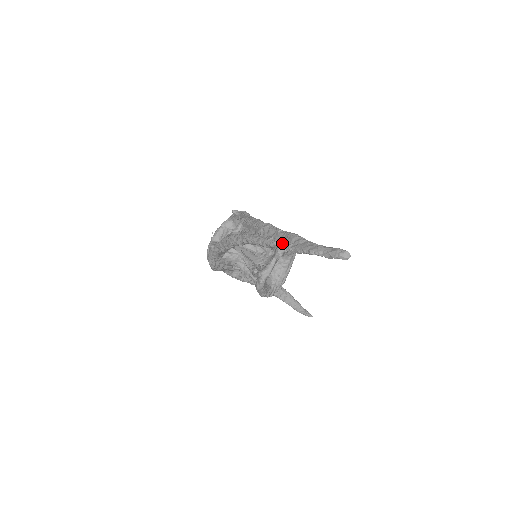
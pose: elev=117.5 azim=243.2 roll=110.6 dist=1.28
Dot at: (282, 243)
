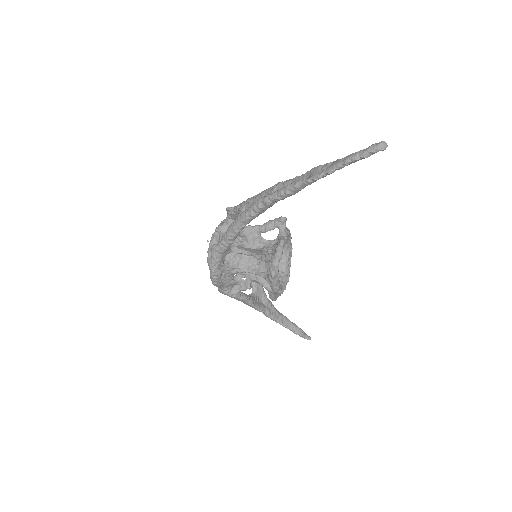
Dot at: (307, 178)
